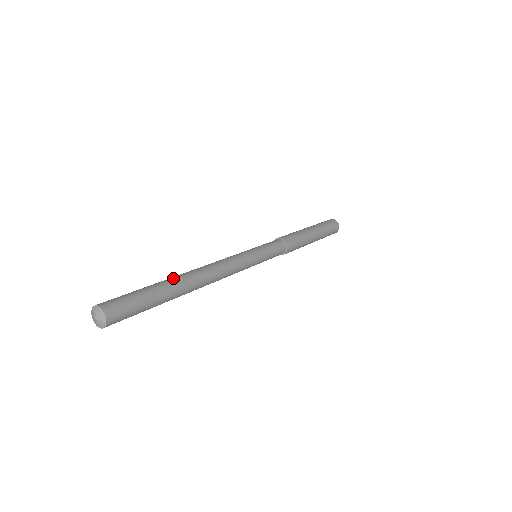
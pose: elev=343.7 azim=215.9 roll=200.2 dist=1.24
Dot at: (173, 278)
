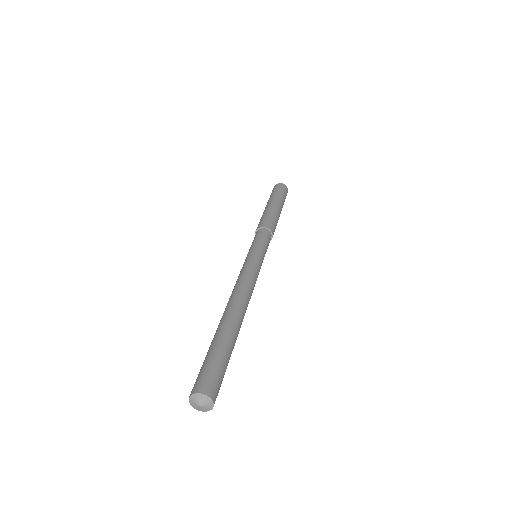
Dot at: (225, 322)
